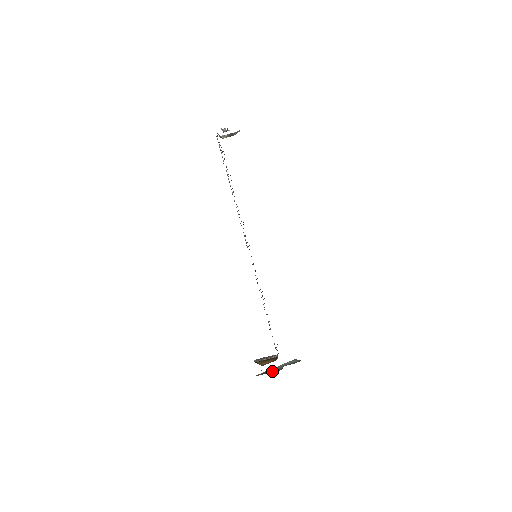
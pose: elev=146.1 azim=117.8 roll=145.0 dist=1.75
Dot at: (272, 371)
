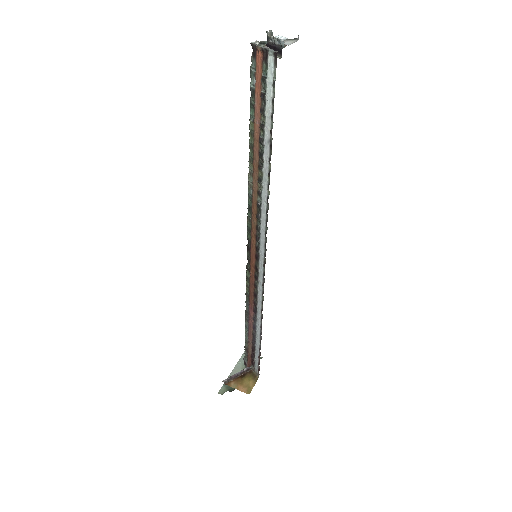
Dot at: occluded
